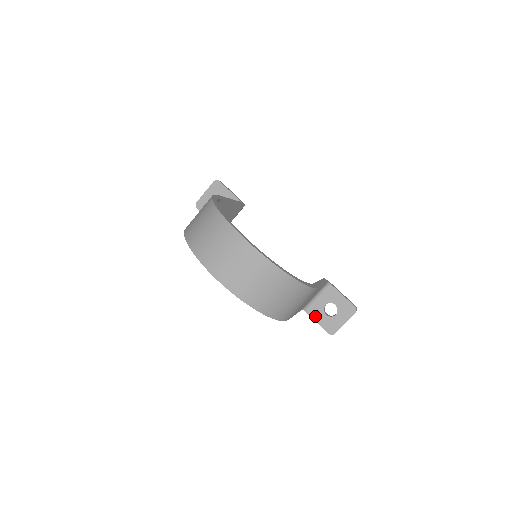
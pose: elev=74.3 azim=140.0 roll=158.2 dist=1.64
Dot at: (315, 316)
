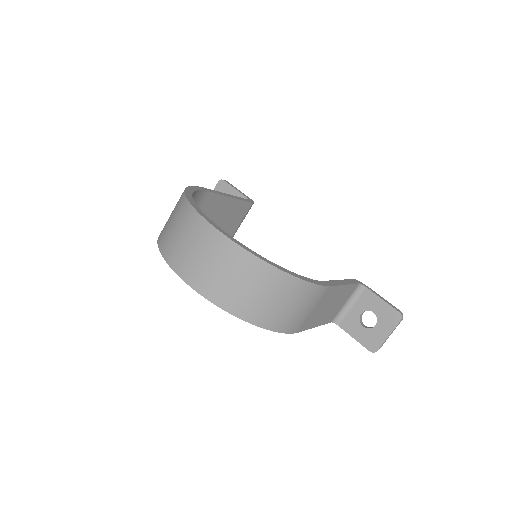
Dot at: (349, 329)
